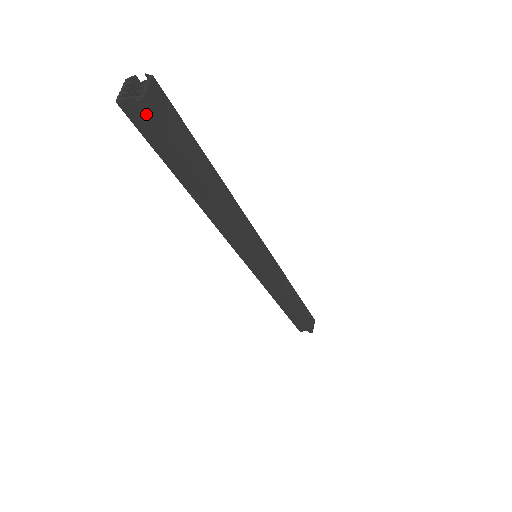
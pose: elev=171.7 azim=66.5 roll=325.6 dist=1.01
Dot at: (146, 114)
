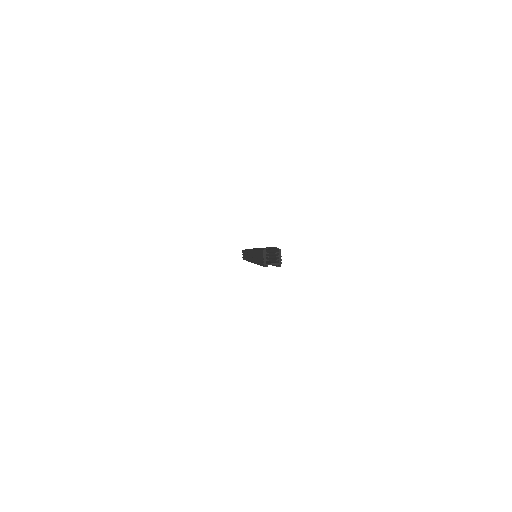
Dot at: (276, 266)
